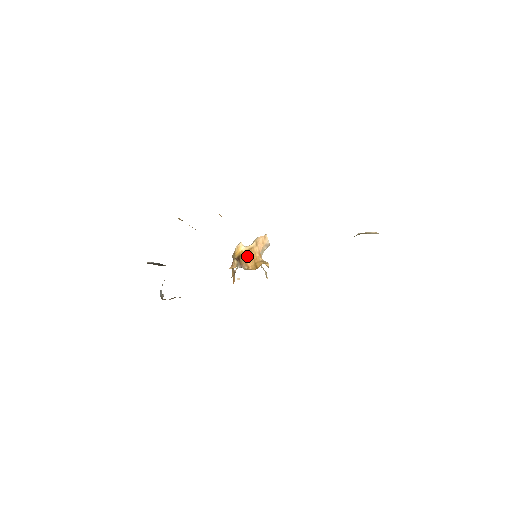
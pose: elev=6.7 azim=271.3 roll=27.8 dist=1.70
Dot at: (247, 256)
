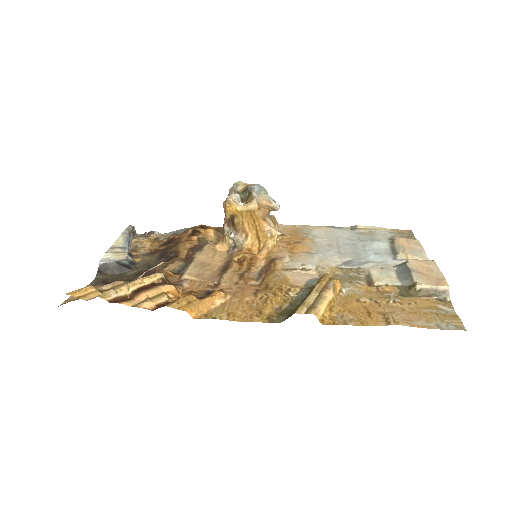
Dot at: (245, 219)
